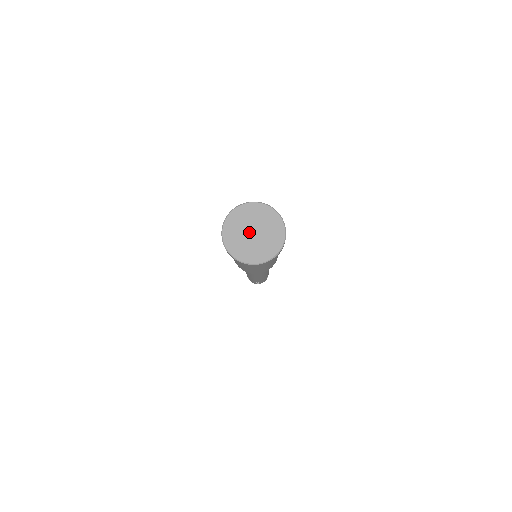
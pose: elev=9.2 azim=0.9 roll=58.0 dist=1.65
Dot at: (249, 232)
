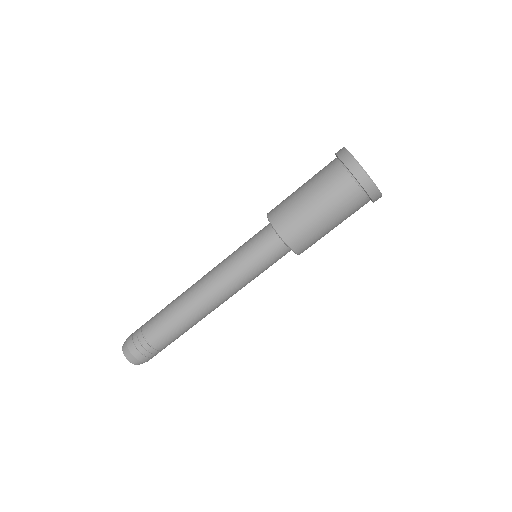
Dot at: occluded
